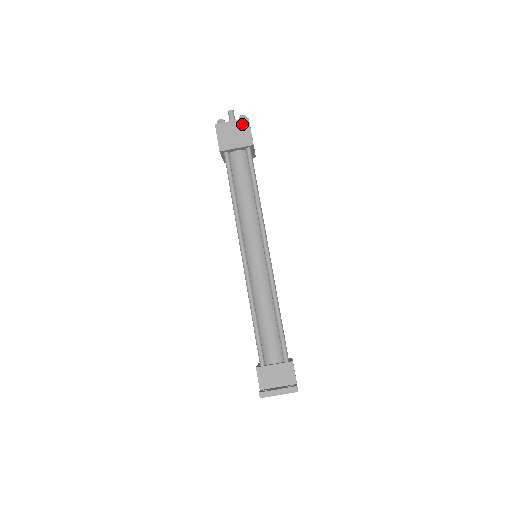
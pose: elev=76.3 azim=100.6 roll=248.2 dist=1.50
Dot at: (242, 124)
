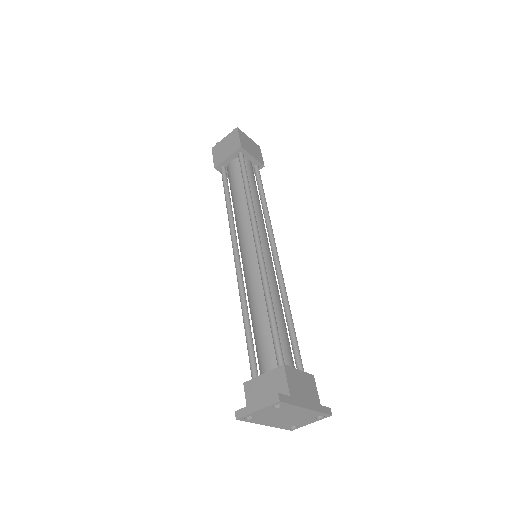
Dot at: (232, 135)
